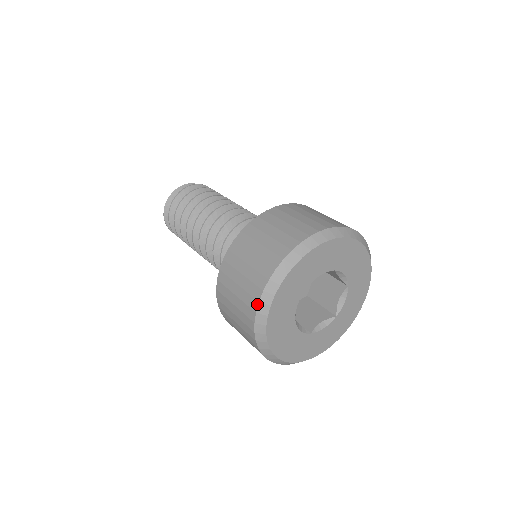
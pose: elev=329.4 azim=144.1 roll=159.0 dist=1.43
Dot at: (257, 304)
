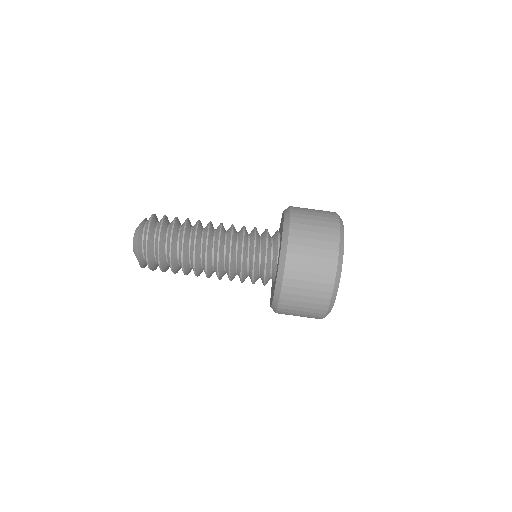
Dot at: occluded
